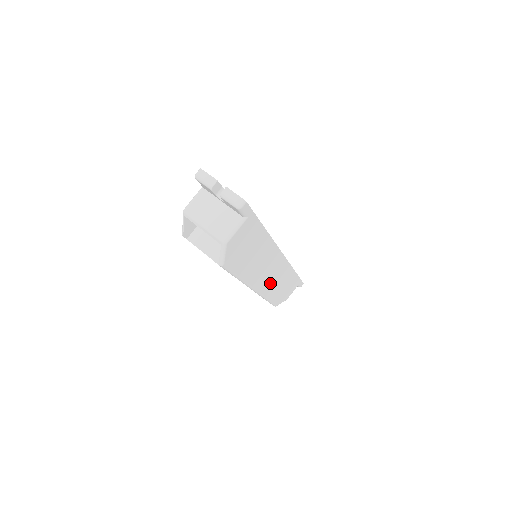
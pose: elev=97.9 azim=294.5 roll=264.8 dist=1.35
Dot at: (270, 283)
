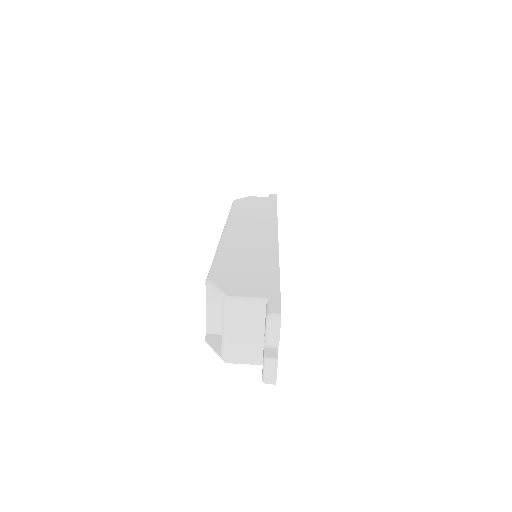
Dot at: occluded
